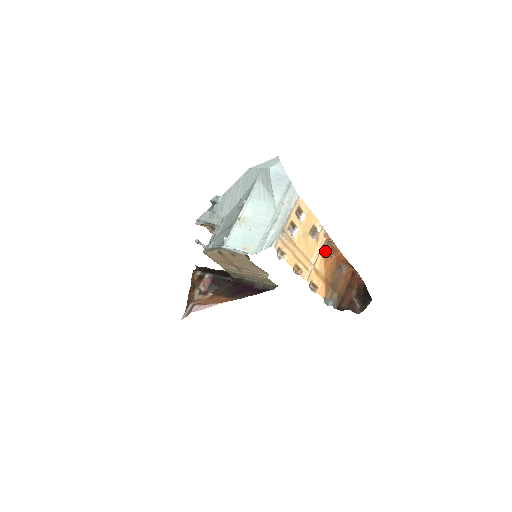
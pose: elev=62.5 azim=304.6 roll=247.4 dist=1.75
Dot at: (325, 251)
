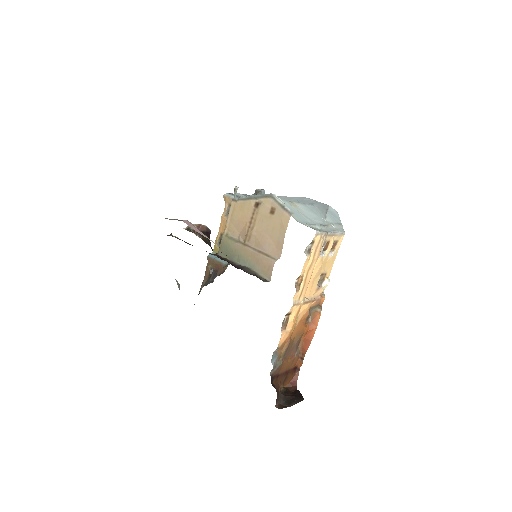
Dot at: (309, 310)
